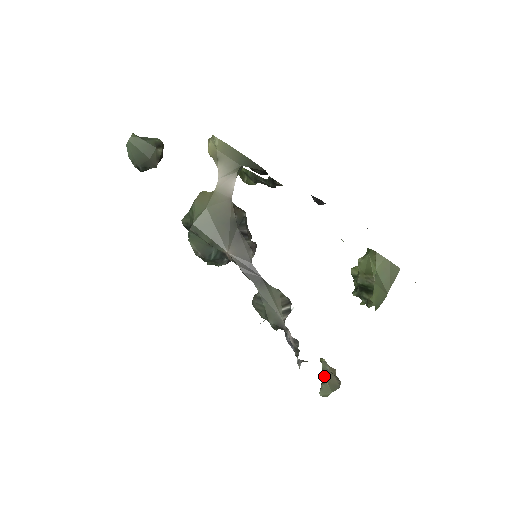
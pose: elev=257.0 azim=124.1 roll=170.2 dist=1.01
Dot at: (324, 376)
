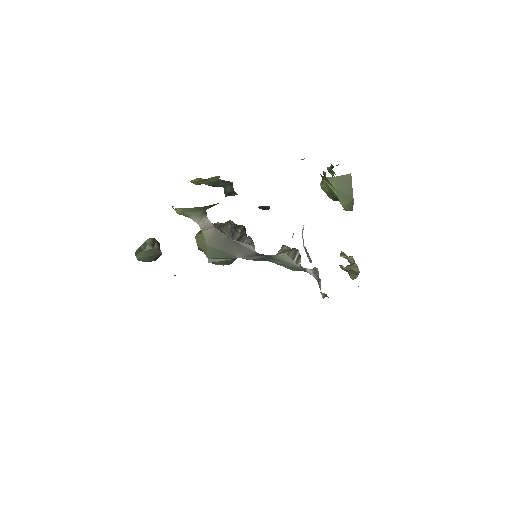
Dot at: (347, 271)
